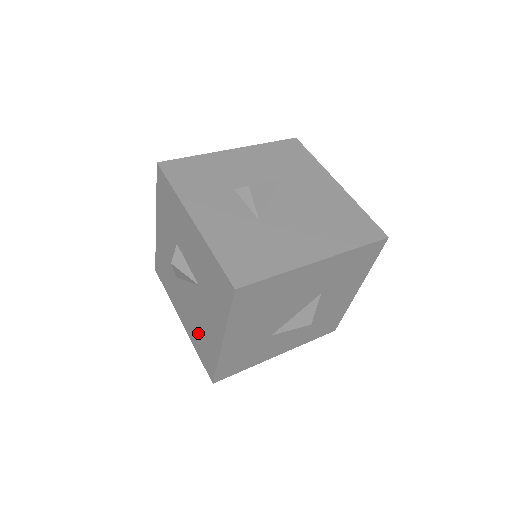
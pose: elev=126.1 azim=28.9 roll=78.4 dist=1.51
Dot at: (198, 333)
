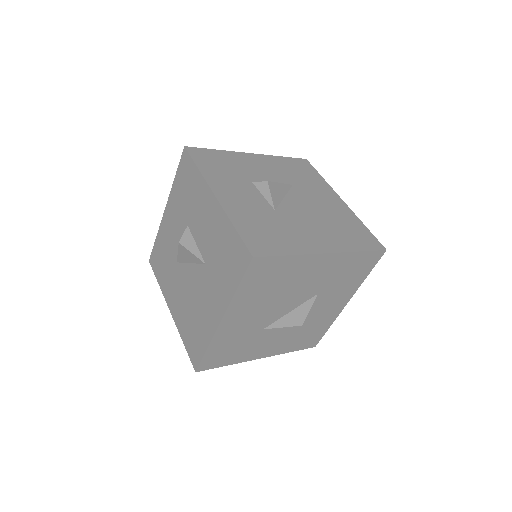
Dot at: (190, 318)
